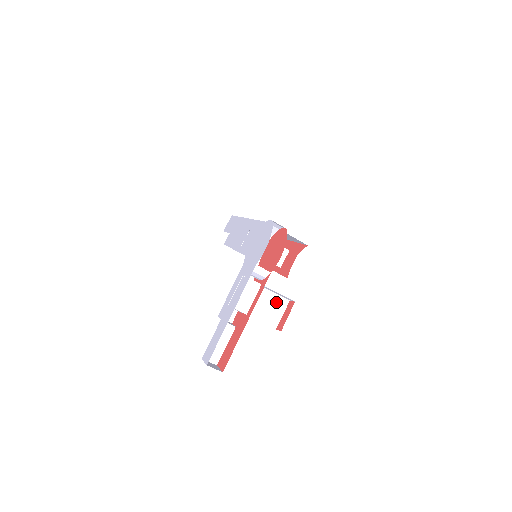
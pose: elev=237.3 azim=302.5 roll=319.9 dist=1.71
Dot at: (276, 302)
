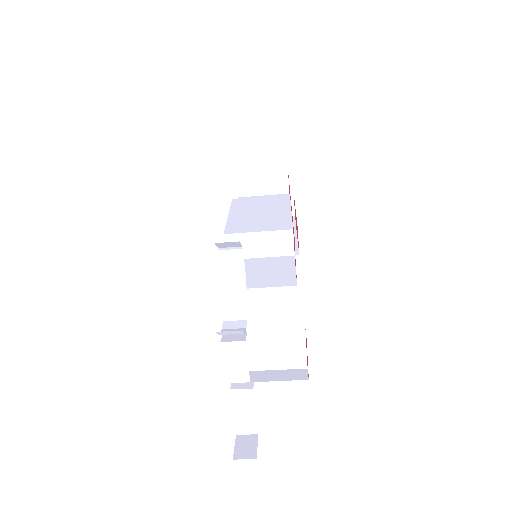
Dot at: (287, 339)
